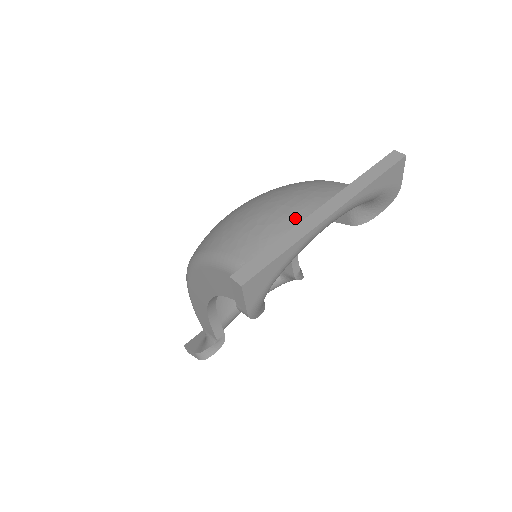
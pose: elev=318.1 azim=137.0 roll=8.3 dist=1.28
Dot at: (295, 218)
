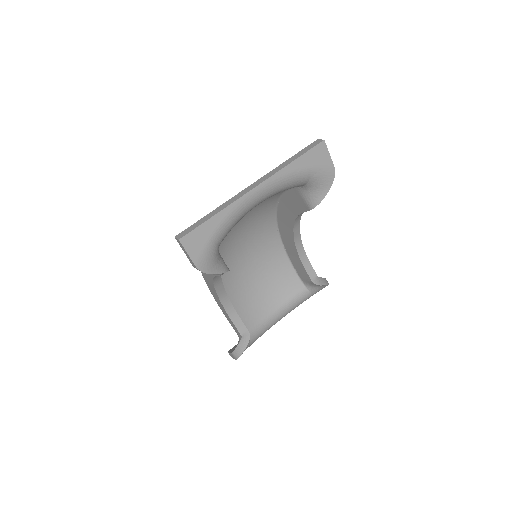
Dot at: occluded
